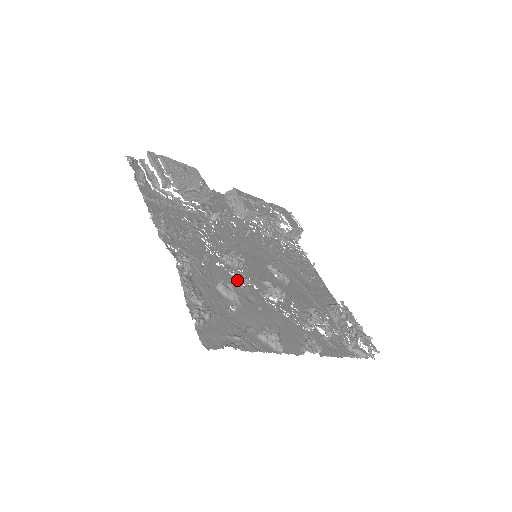
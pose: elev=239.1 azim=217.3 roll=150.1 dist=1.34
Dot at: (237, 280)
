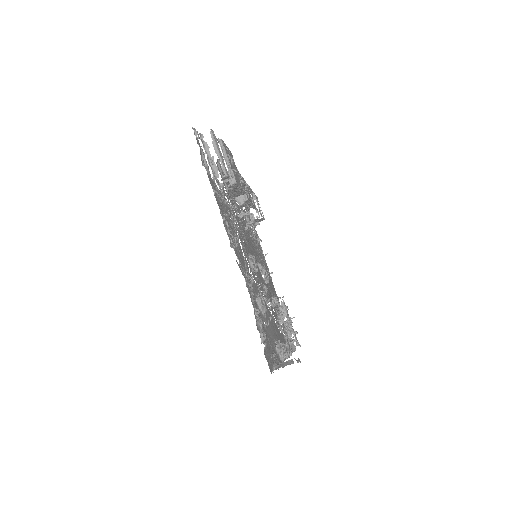
Dot at: (258, 289)
